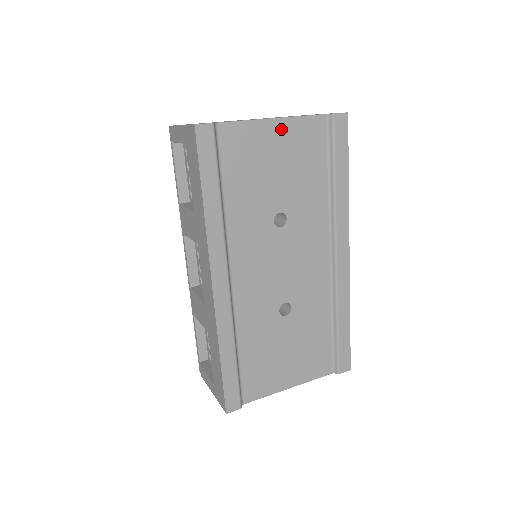
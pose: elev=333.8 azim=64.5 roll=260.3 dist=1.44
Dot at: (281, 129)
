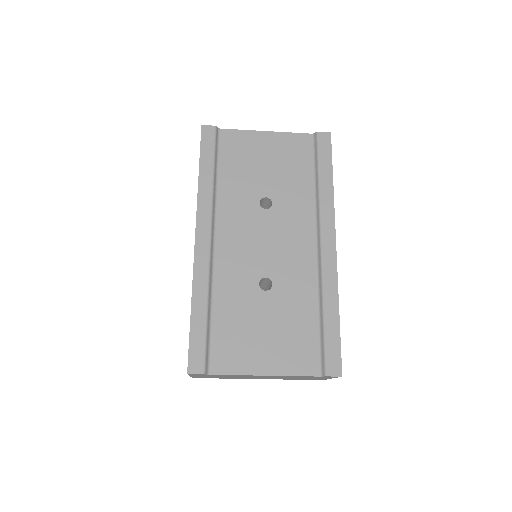
Dot at: (272, 139)
